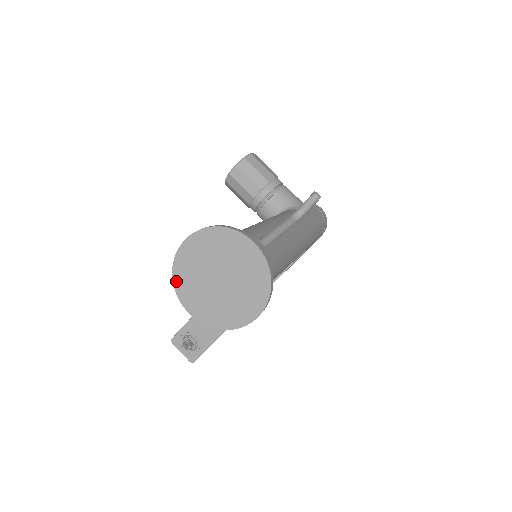
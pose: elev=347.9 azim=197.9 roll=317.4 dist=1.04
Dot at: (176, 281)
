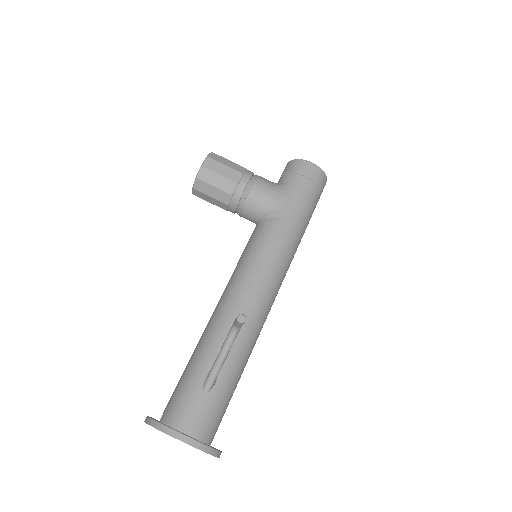
Dot at: occluded
